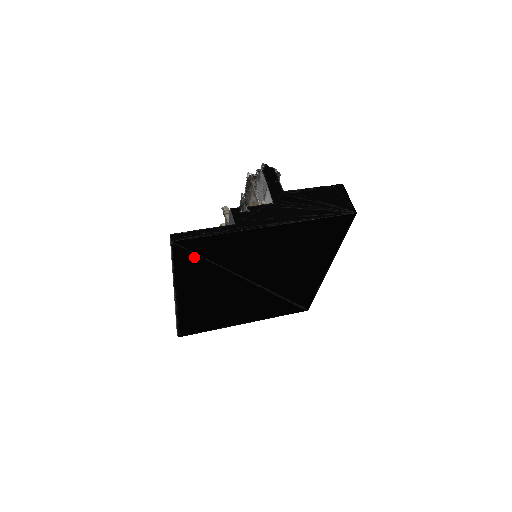
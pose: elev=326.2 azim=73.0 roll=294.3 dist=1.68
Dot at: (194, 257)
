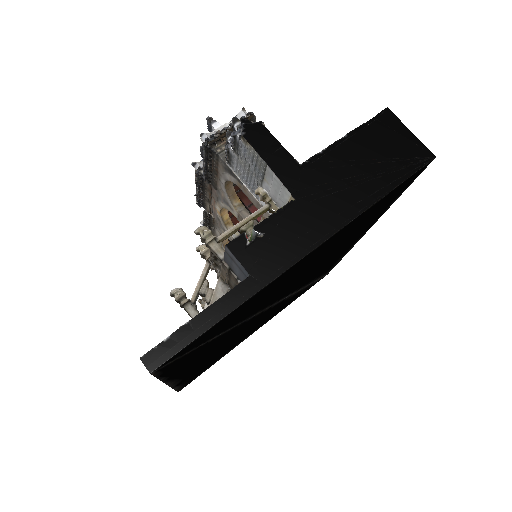
Dot at: (192, 352)
